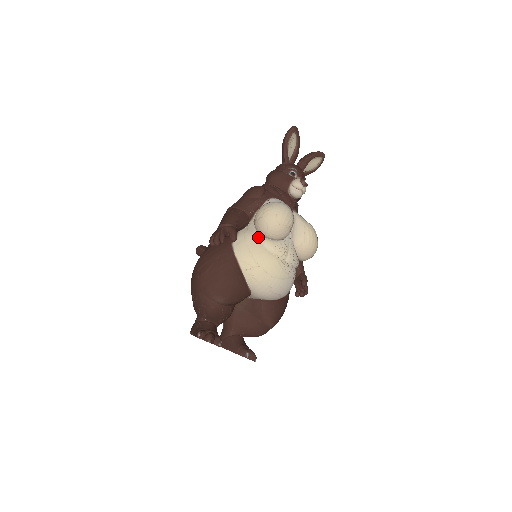
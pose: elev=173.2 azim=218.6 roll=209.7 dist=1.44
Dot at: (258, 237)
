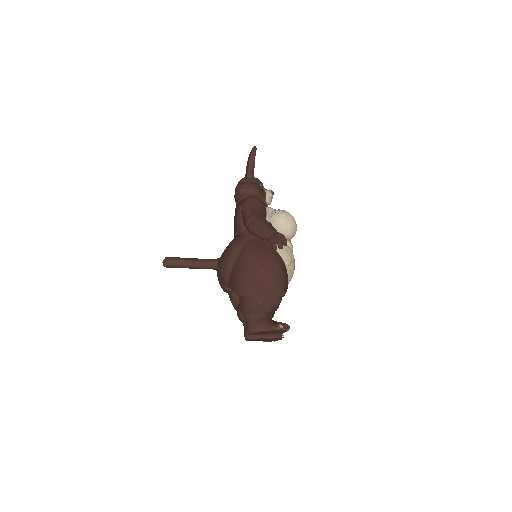
Dot at: occluded
